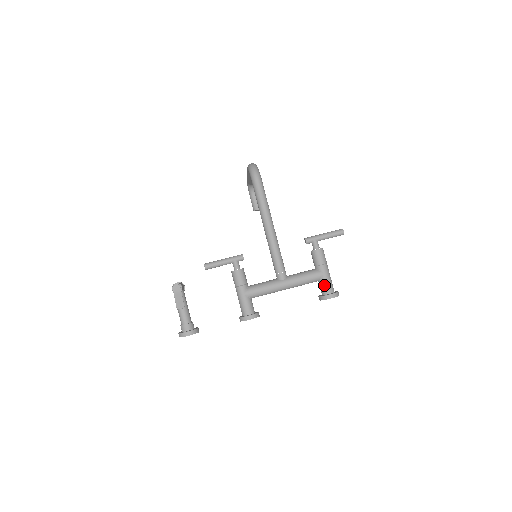
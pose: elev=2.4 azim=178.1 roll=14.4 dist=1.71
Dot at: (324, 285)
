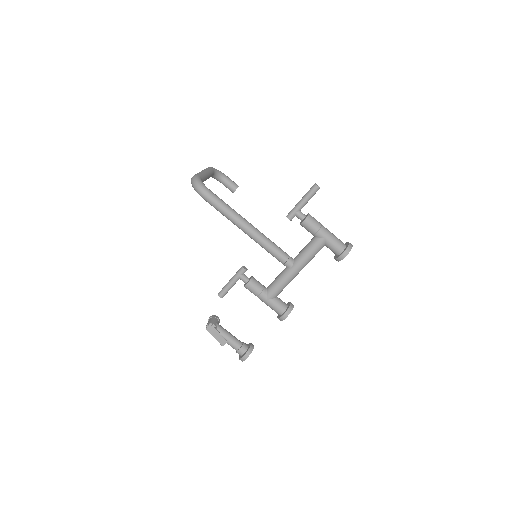
Dot at: (332, 248)
